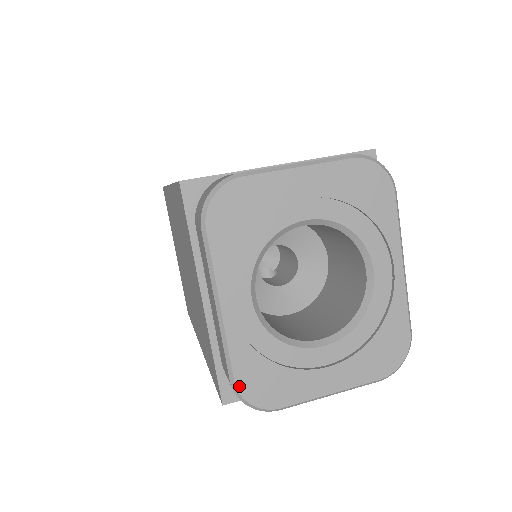
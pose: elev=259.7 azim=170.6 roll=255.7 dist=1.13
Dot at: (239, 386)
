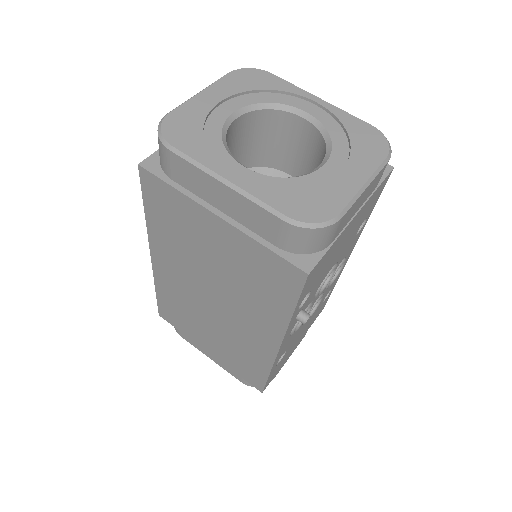
Dot at: (293, 217)
